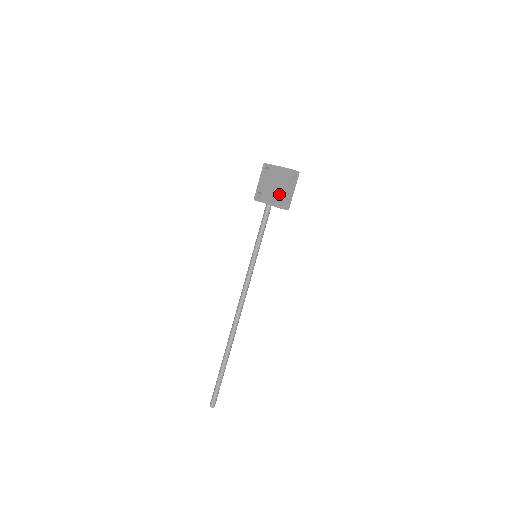
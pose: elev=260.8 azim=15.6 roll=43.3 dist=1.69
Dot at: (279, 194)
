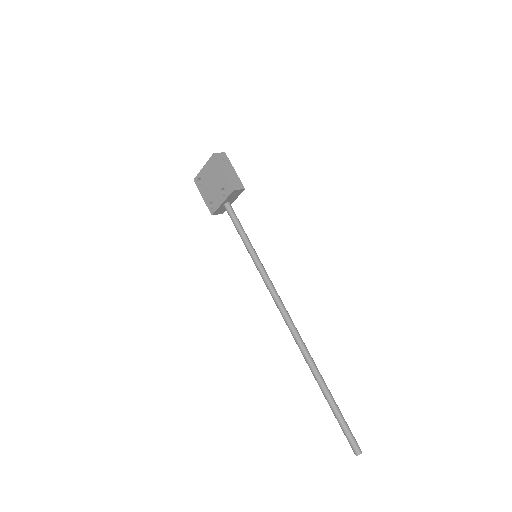
Dot at: (223, 182)
